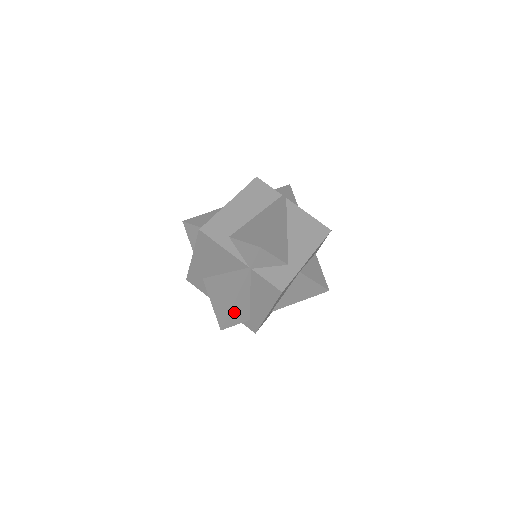
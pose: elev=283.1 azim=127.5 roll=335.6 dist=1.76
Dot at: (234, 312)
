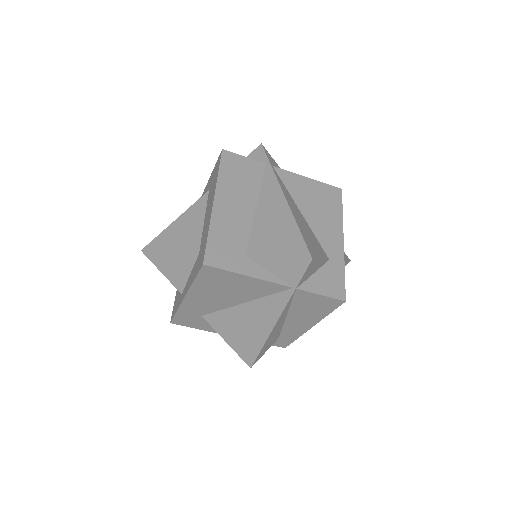
Dot at: (267, 342)
